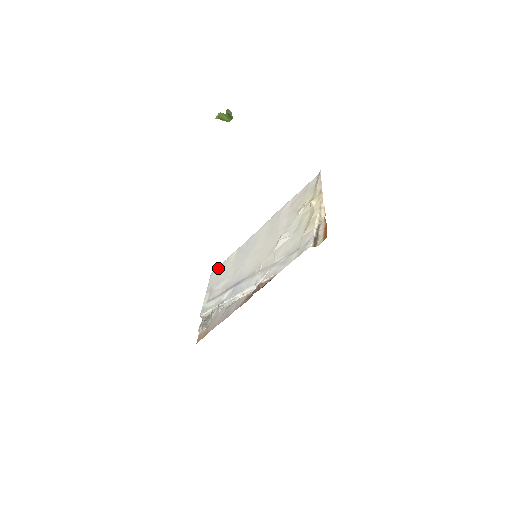
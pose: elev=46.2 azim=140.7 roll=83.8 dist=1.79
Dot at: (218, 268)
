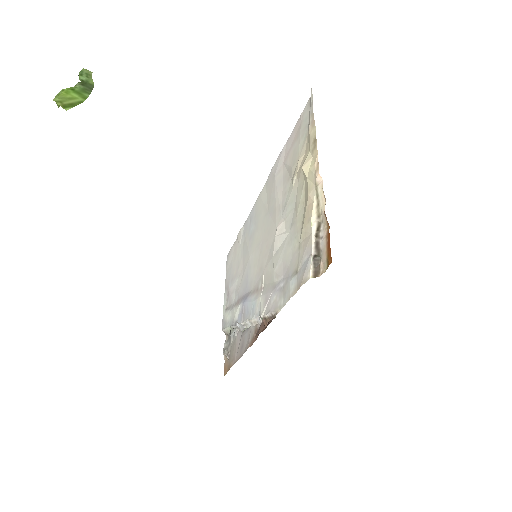
Dot at: (231, 251)
